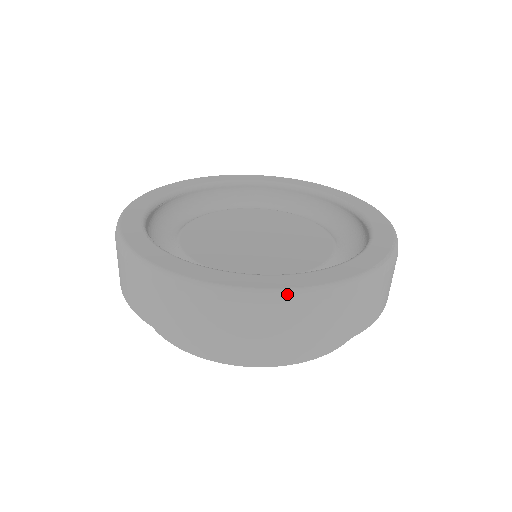
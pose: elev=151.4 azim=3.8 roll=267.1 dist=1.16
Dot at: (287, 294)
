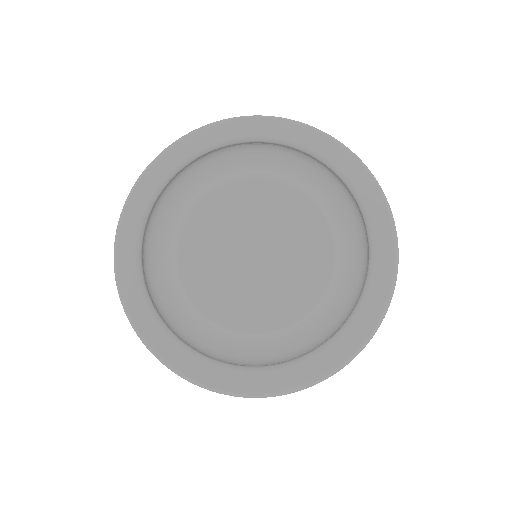
Dot at: (189, 381)
